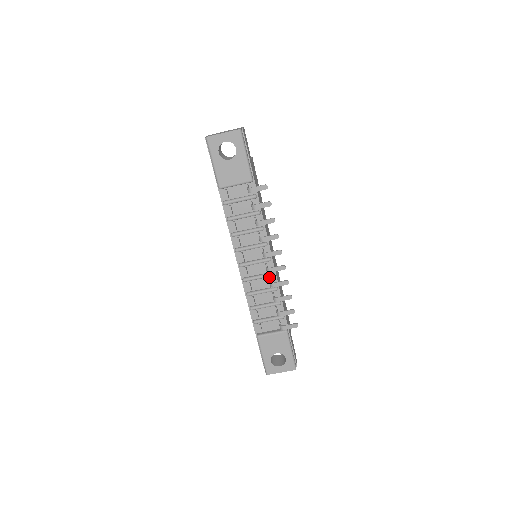
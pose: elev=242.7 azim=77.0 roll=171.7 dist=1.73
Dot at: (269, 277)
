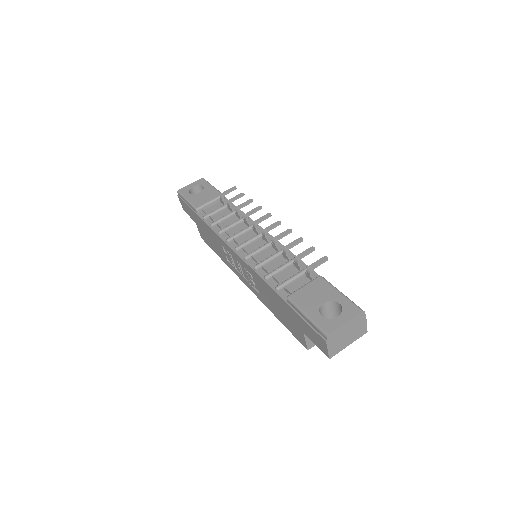
Dot at: (272, 246)
